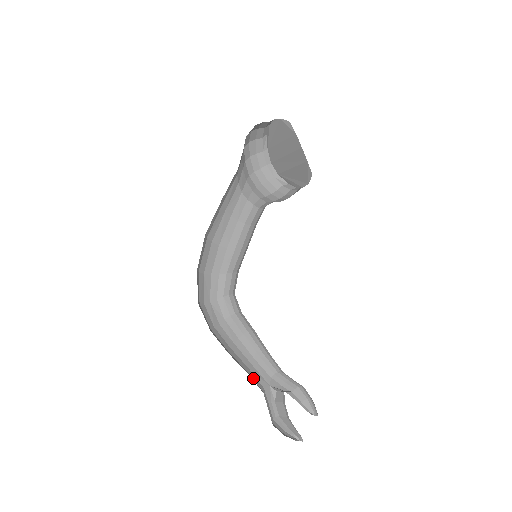
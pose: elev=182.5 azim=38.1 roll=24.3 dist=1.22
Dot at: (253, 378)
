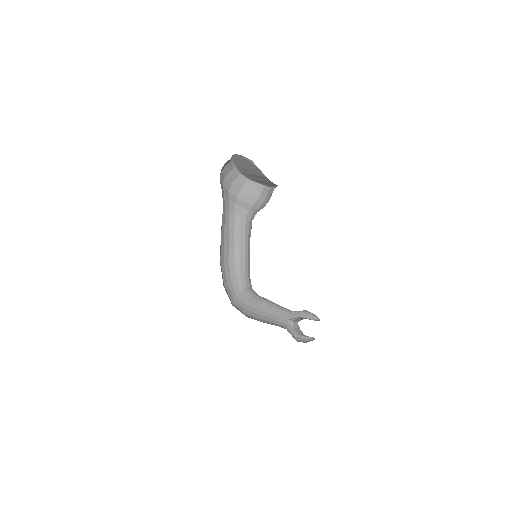
Dot at: (277, 323)
